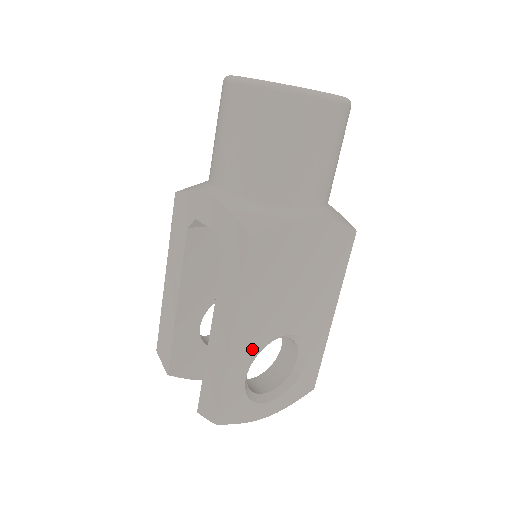
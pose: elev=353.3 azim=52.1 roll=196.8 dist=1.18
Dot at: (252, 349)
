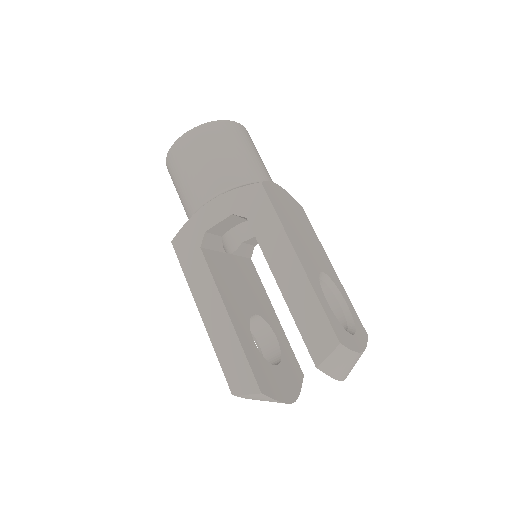
Dot at: (313, 275)
